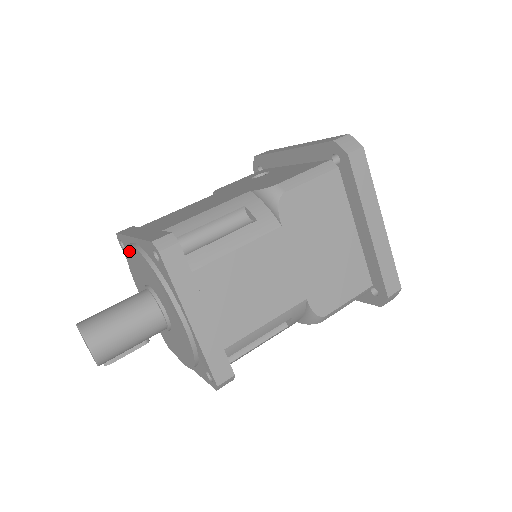
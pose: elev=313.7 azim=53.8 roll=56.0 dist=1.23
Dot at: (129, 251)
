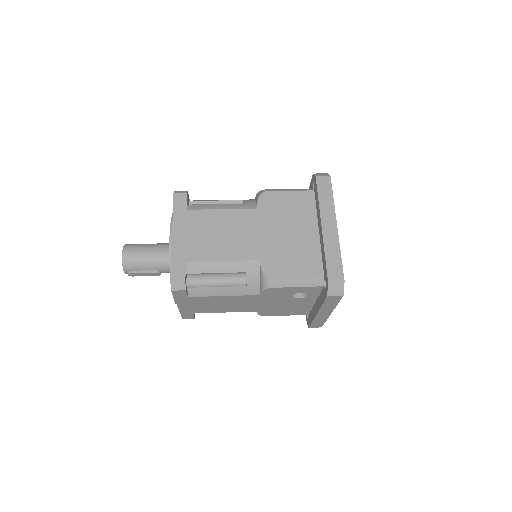
Dot at: occluded
